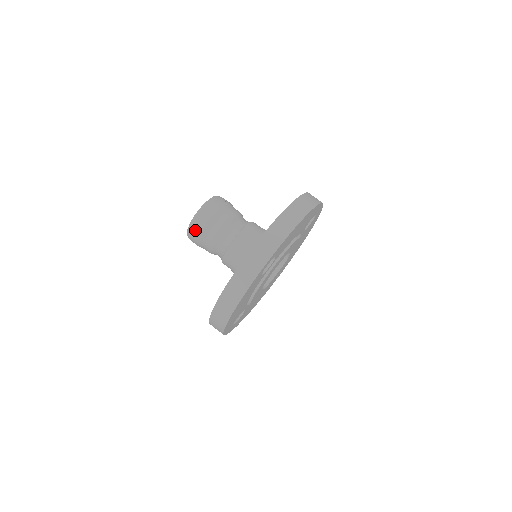
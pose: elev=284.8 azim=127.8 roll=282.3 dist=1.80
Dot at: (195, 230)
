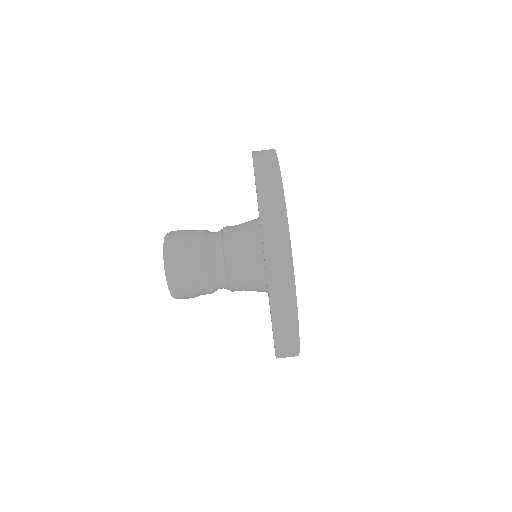
Dot at: (175, 267)
